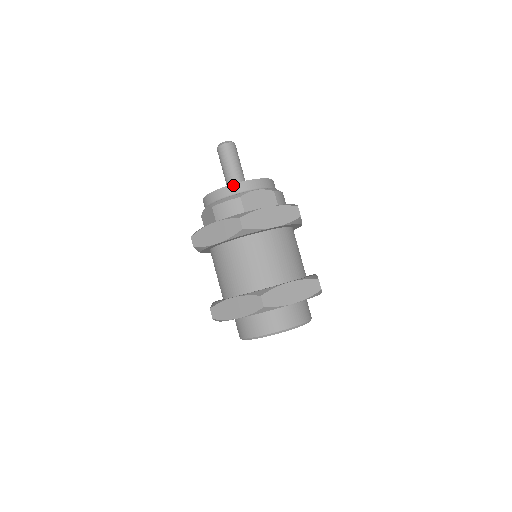
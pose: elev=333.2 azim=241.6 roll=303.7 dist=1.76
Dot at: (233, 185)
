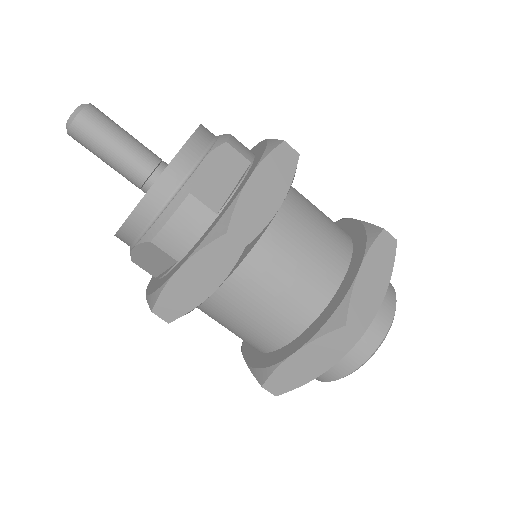
Dot at: (159, 181)
